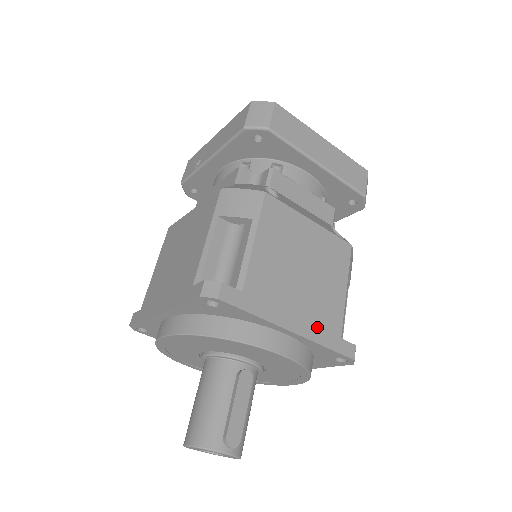
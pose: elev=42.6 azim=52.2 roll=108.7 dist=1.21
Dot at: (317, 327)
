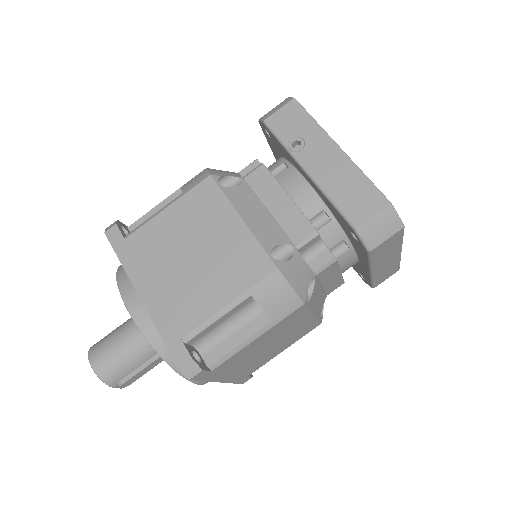
Dot at: (240, 375)
